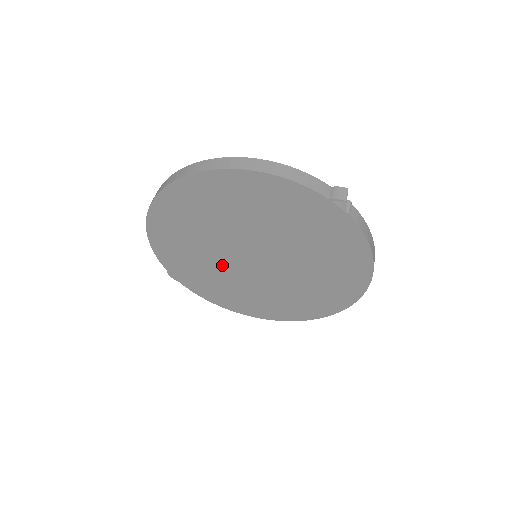
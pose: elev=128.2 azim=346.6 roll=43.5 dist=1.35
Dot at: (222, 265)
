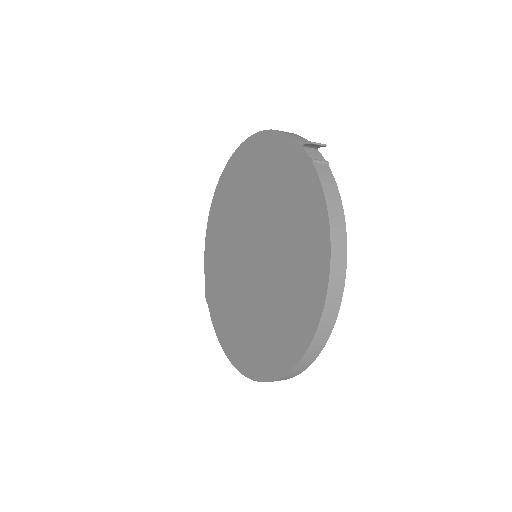
Dot at: (233, 271)
